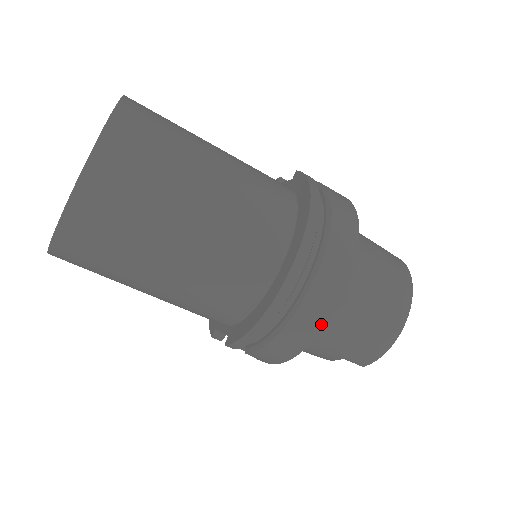
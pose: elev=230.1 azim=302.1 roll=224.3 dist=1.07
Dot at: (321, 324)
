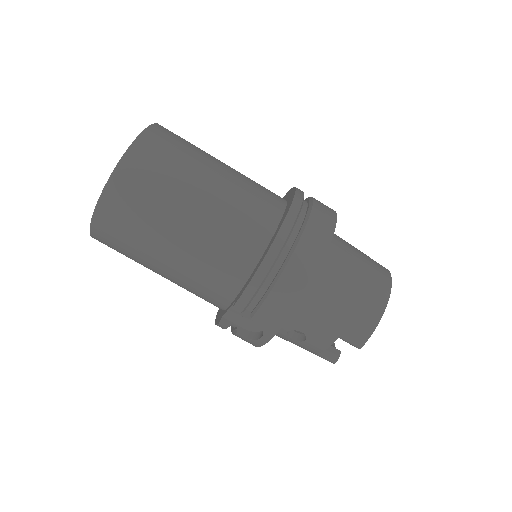
Dot at: (314, 268)
